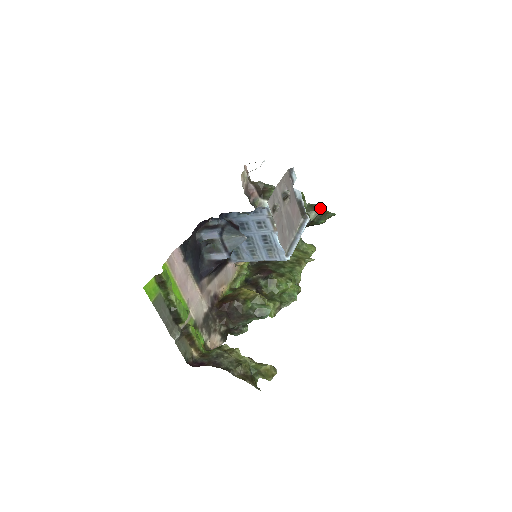
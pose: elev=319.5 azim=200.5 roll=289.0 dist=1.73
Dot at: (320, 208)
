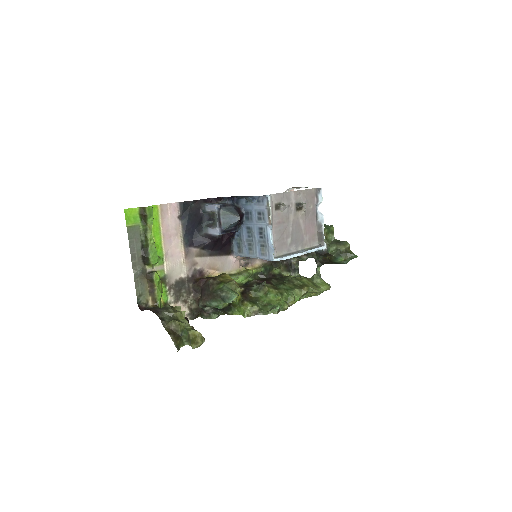
Dot at: (344, 245)
